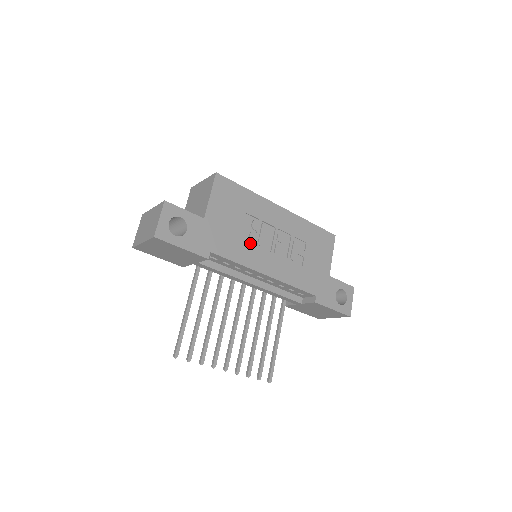
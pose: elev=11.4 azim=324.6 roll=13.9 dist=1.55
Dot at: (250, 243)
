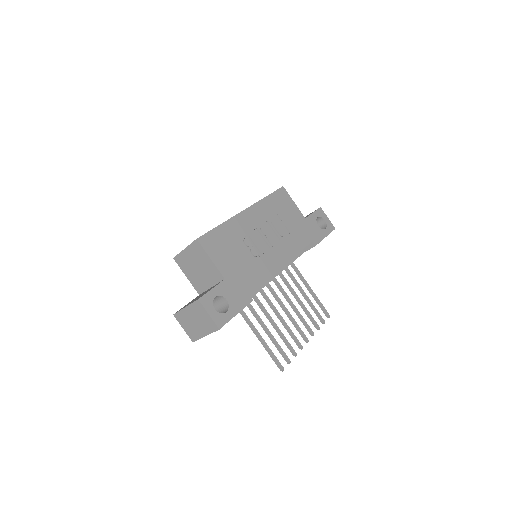
Dot at: (257, 258)
